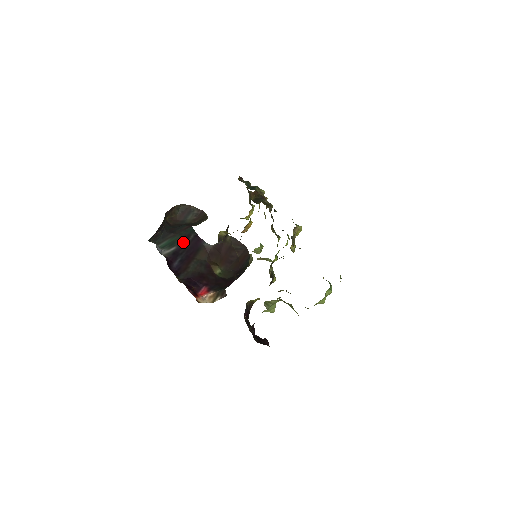
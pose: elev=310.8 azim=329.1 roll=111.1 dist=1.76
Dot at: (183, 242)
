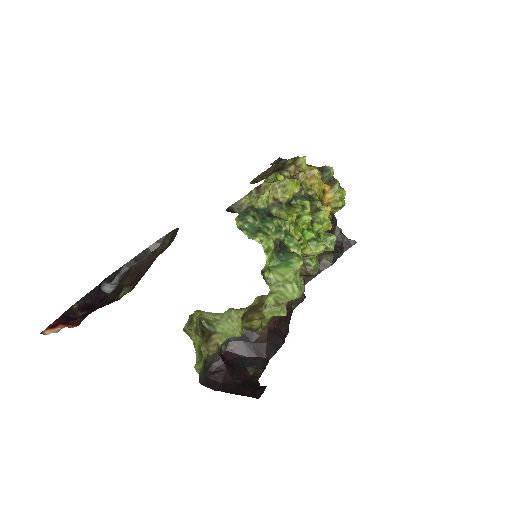
Dot at: occluded
